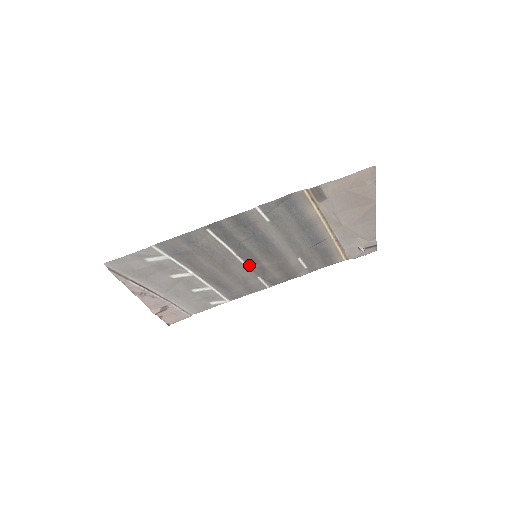
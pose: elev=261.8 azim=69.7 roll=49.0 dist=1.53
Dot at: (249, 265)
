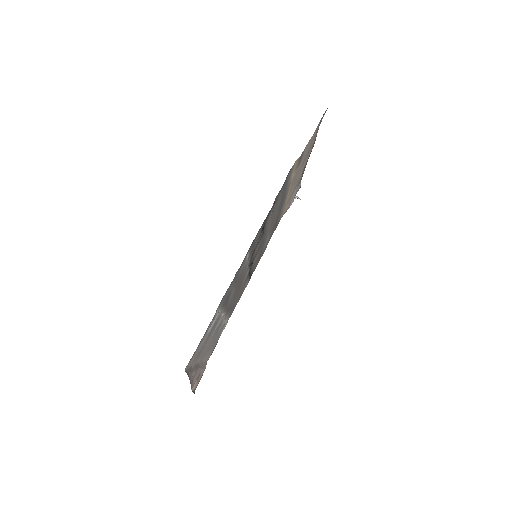
Dot at: (249, 270)
